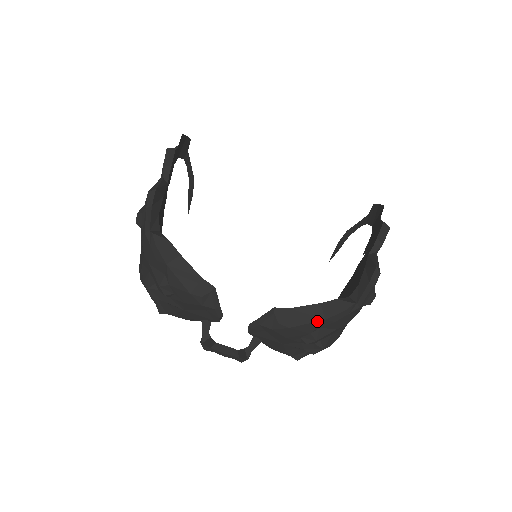
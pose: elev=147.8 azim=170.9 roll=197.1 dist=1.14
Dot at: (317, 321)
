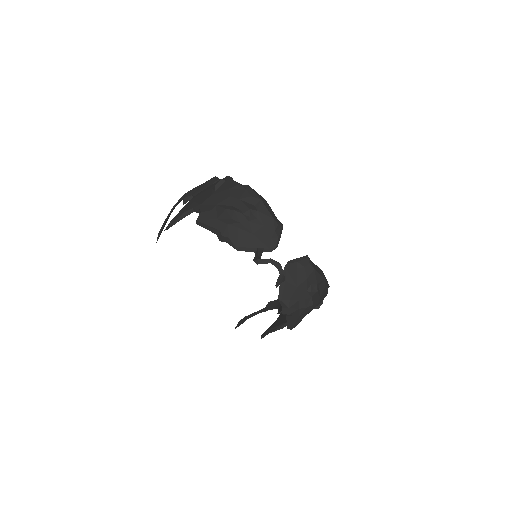
Dot at: (323, 277)
